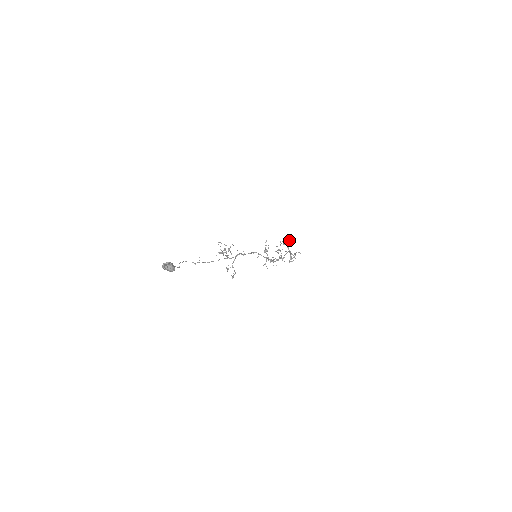
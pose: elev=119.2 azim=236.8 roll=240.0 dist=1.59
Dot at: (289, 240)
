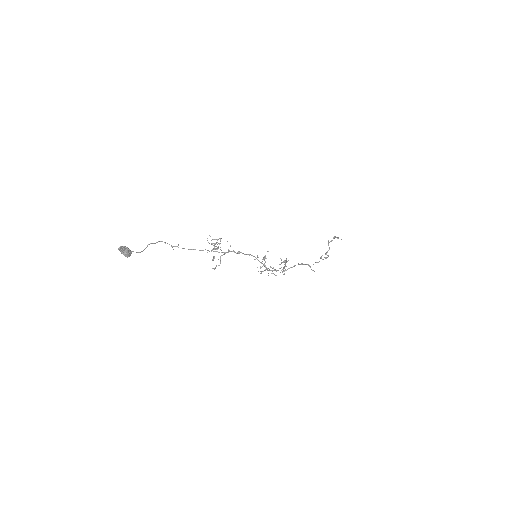
Dot at: (333, 237)
